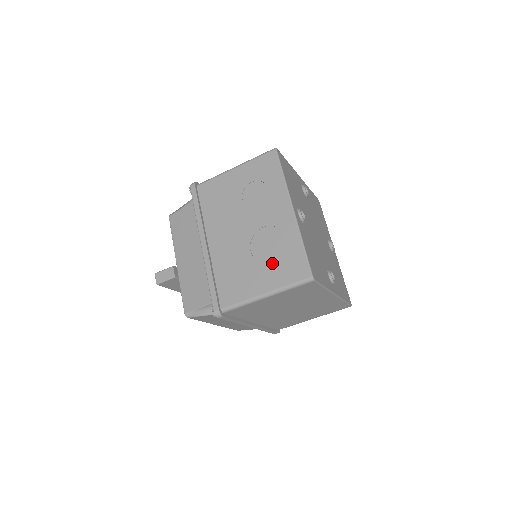
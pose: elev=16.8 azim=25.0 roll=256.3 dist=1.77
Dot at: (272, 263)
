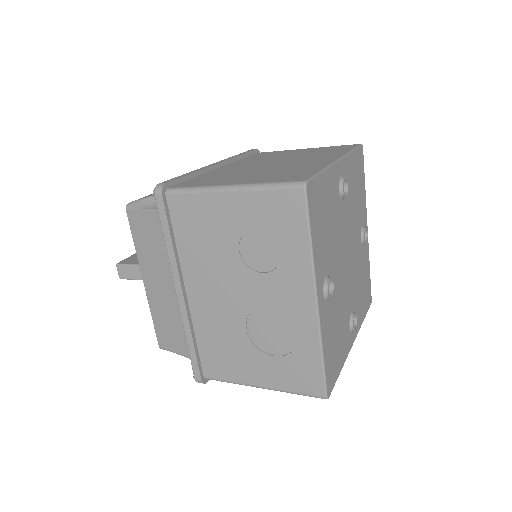
Dot at: (275, 358)
